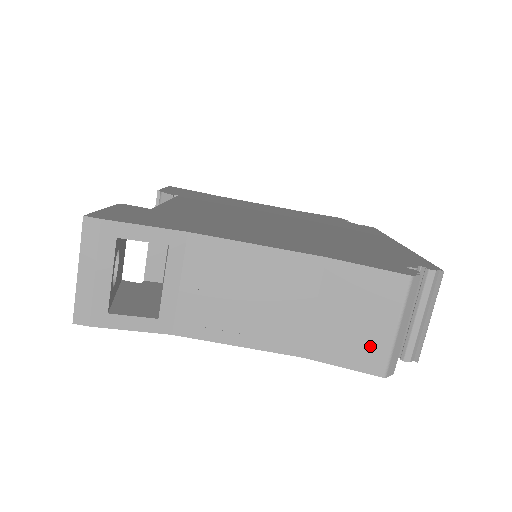
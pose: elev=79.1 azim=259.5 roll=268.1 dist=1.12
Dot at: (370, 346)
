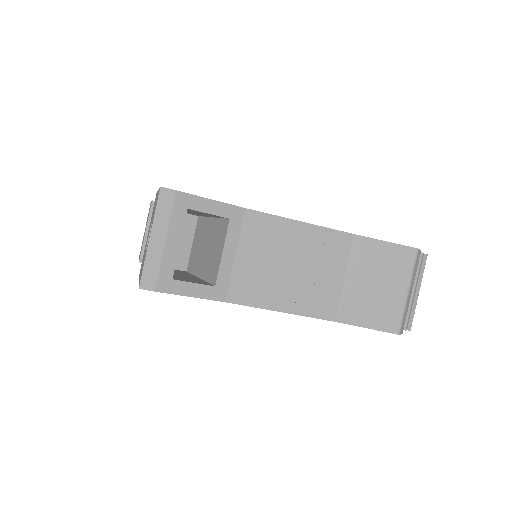
Dot at: (388, 308)
